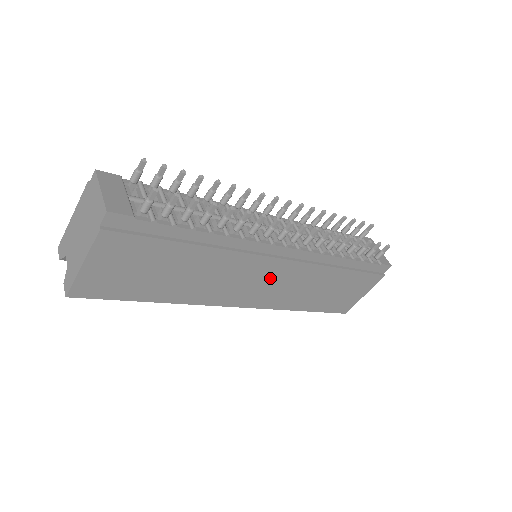
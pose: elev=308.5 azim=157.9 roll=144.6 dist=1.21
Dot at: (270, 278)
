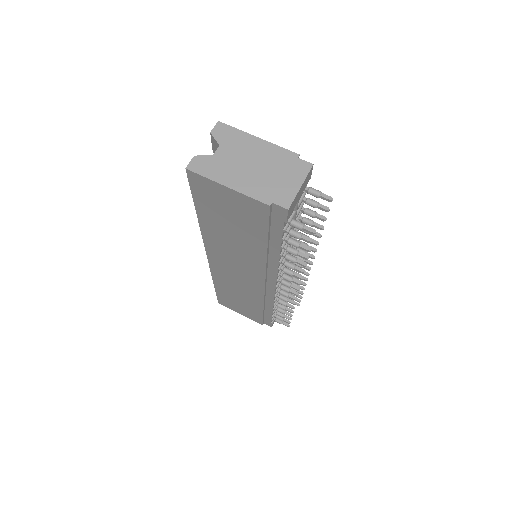
Dot at: (243, 276)
